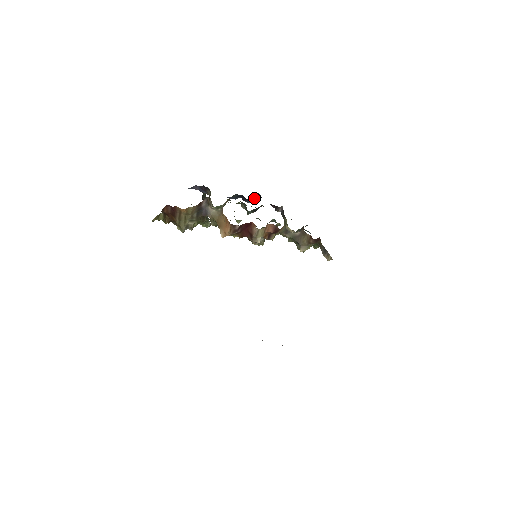
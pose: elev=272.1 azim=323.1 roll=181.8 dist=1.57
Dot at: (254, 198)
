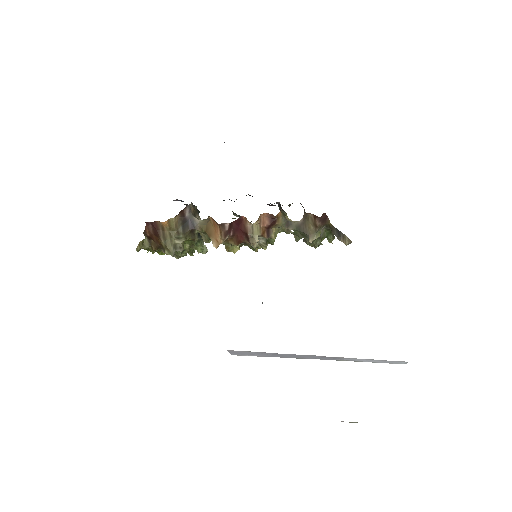
Dot at: occluded
